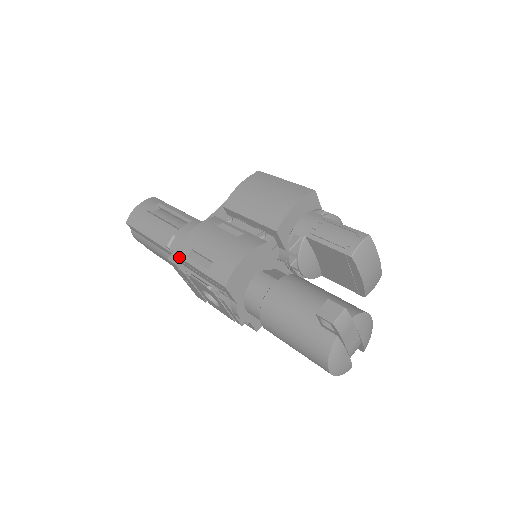
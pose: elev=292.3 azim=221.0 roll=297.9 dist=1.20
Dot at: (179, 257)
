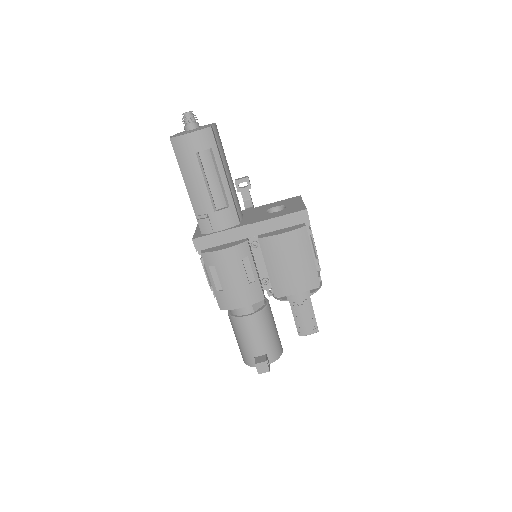
Dot at: (202, 257)
